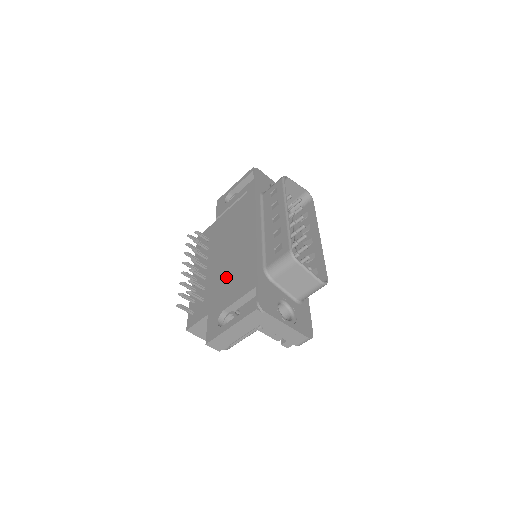
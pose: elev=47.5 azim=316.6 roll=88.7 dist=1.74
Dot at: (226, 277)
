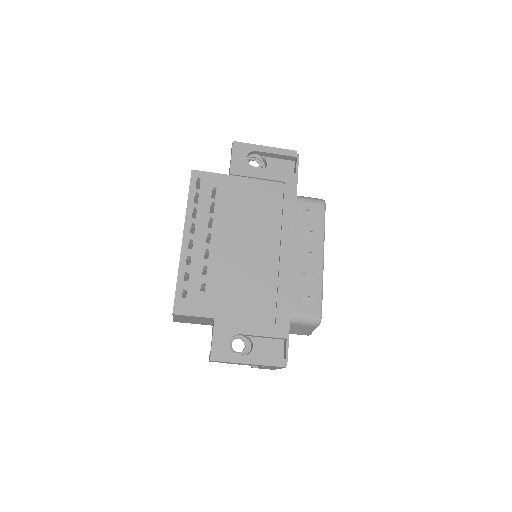
Dot at: (243, 287)
